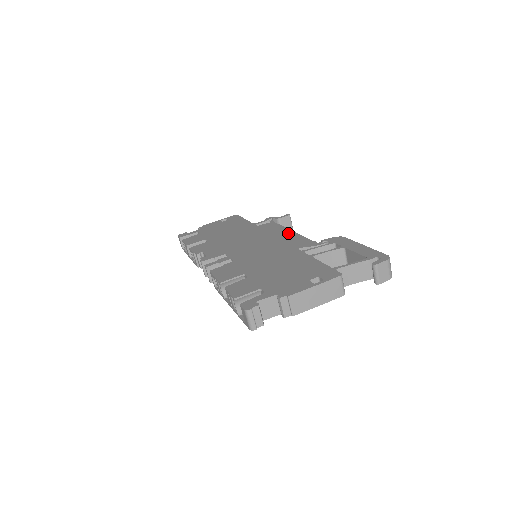
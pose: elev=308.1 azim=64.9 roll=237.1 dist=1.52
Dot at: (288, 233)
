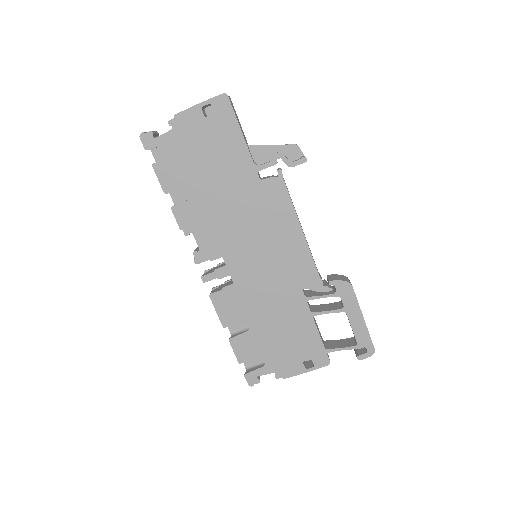
Dot at: (297, 237)
